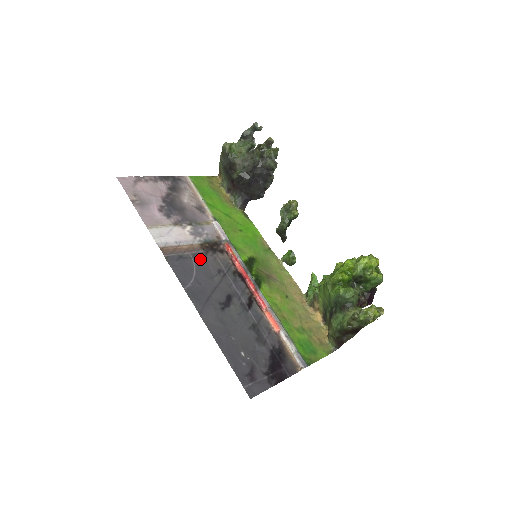
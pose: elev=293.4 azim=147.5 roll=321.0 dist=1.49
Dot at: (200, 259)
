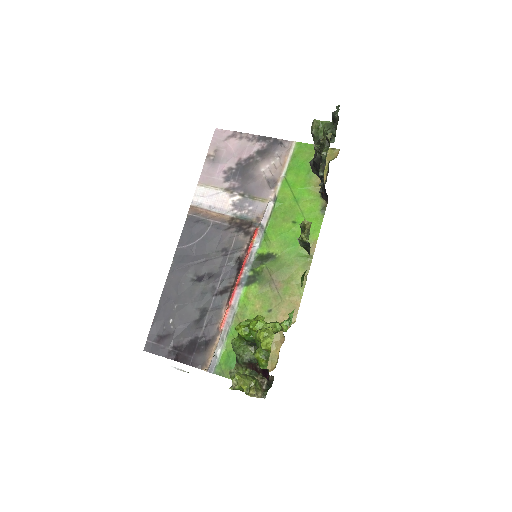
Dot at: (217, 230)
